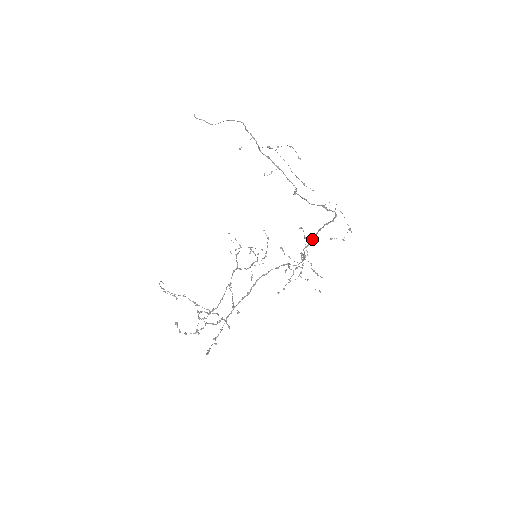
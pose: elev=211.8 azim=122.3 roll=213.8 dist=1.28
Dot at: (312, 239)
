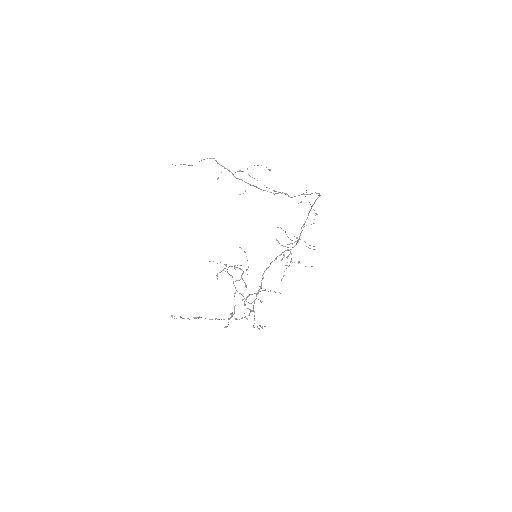
Dot at: occluded
